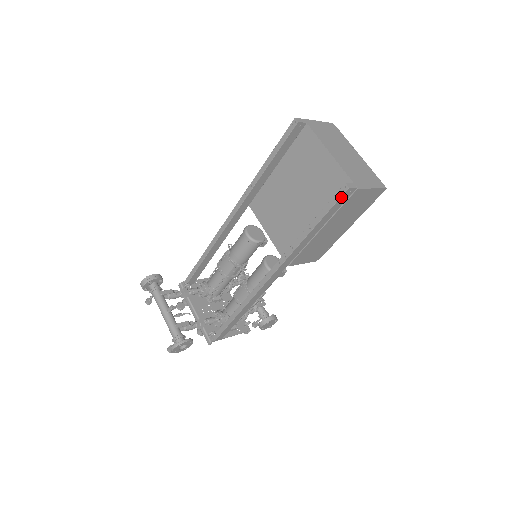
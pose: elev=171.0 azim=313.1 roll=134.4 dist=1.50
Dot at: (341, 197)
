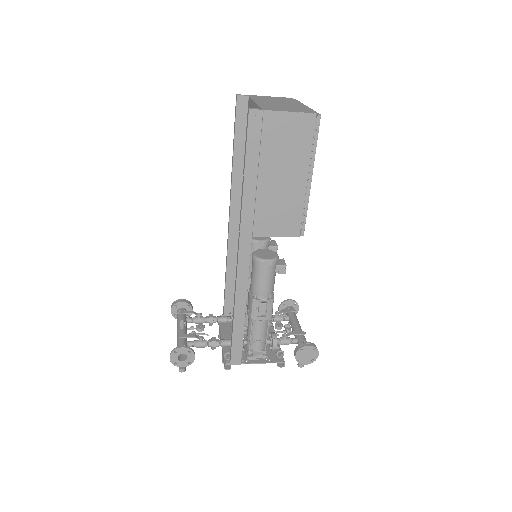
Dot at: (249, 124)
